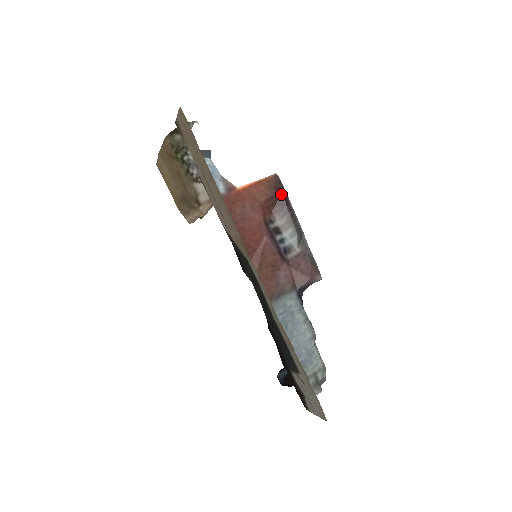
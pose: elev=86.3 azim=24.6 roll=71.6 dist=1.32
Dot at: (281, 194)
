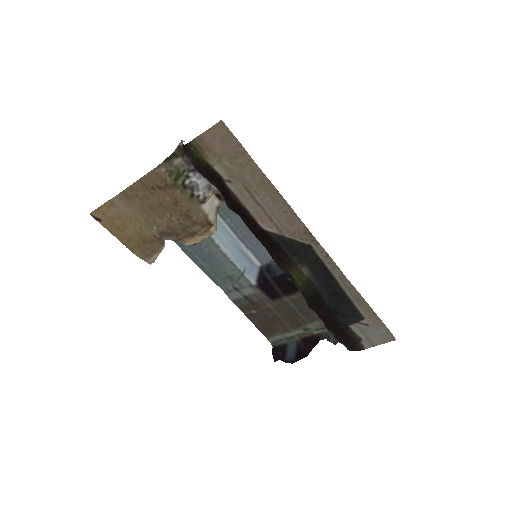
Dot at: occluded
